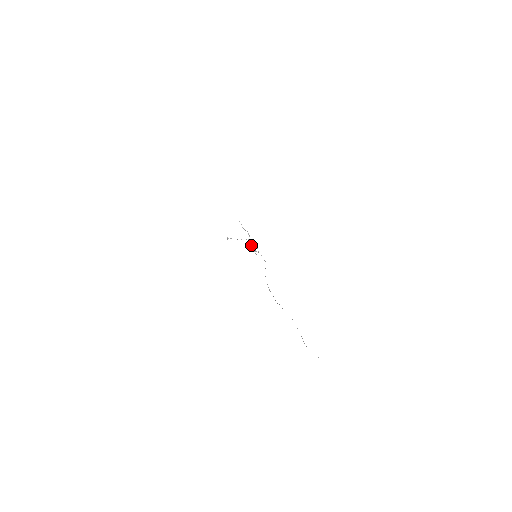
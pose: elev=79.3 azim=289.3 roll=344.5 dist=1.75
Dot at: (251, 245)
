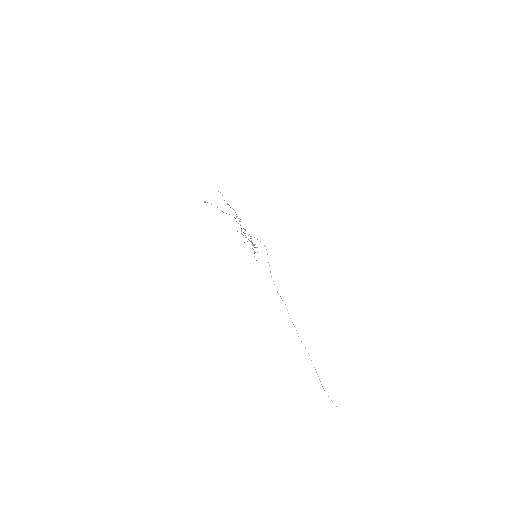
Dot at: occluded
